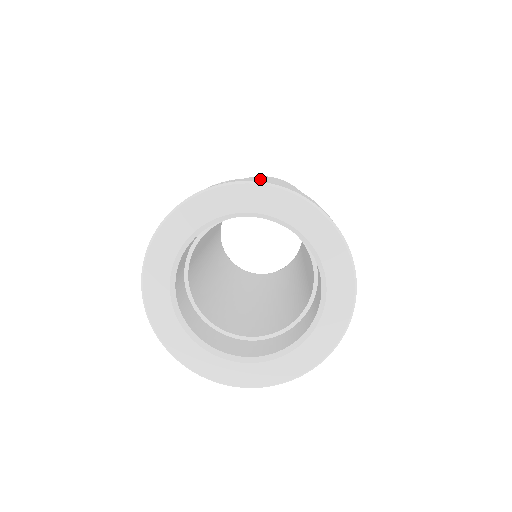
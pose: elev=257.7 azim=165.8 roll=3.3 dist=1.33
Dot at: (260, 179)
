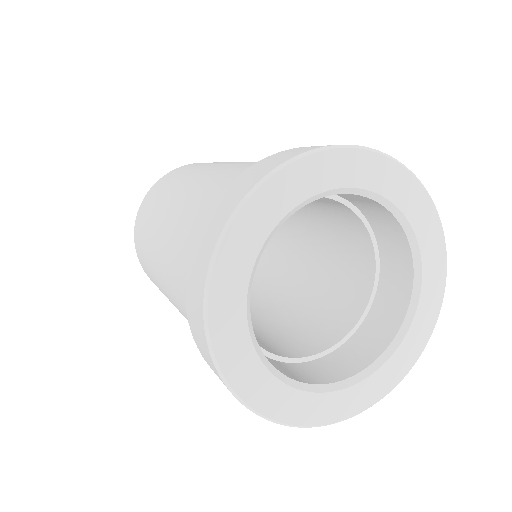
Dot at: occluded
